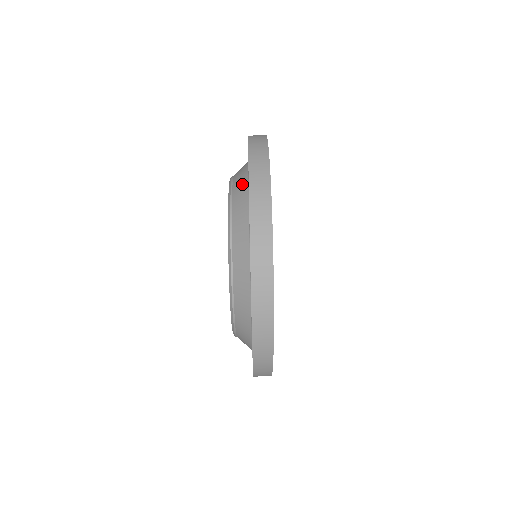
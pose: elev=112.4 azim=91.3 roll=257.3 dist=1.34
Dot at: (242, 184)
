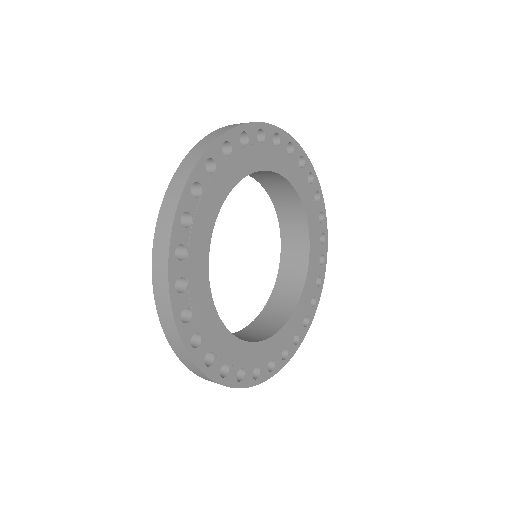
Dot at: occluded
